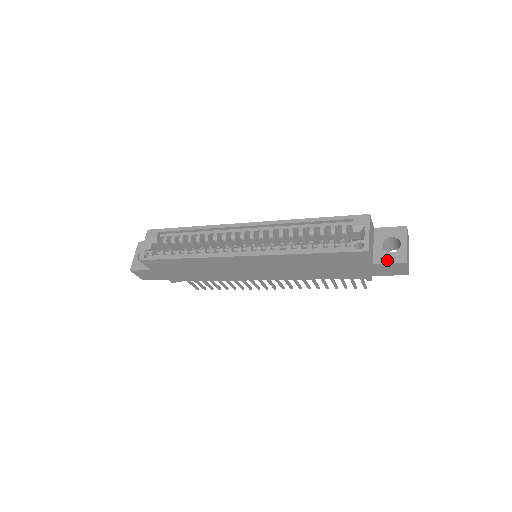
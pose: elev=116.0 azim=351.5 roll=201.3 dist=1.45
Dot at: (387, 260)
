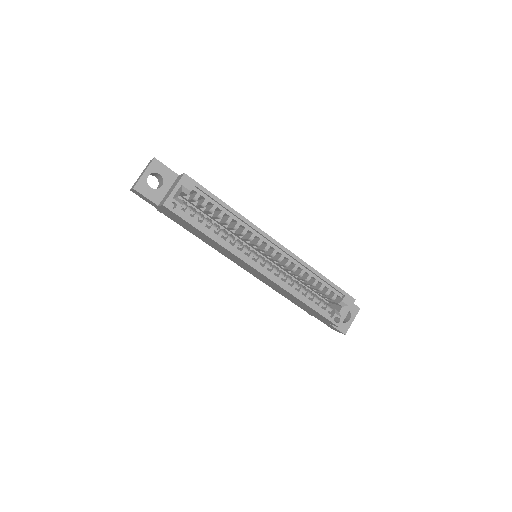
Dot at: occluded
